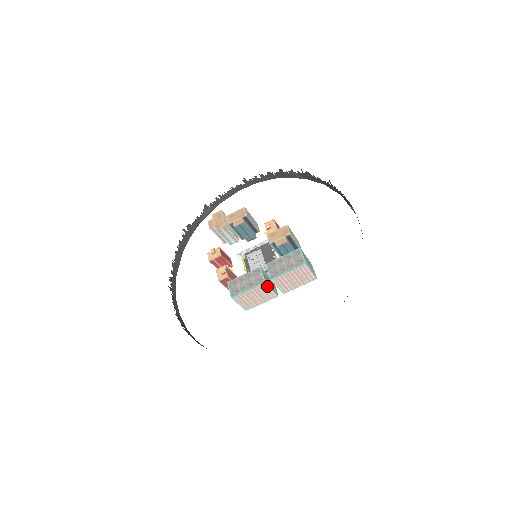
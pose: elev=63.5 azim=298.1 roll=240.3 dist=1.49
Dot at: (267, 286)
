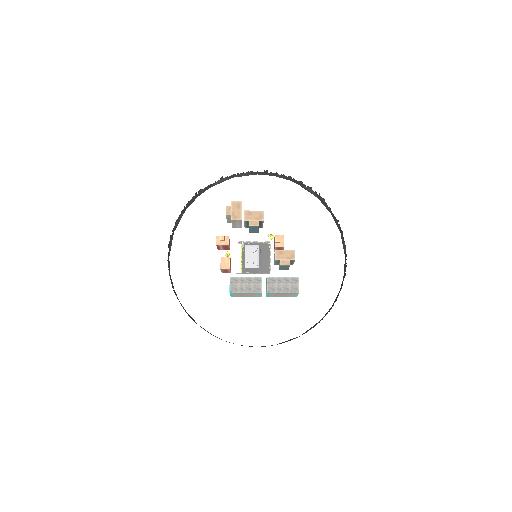
Dot at: (260, 294)
